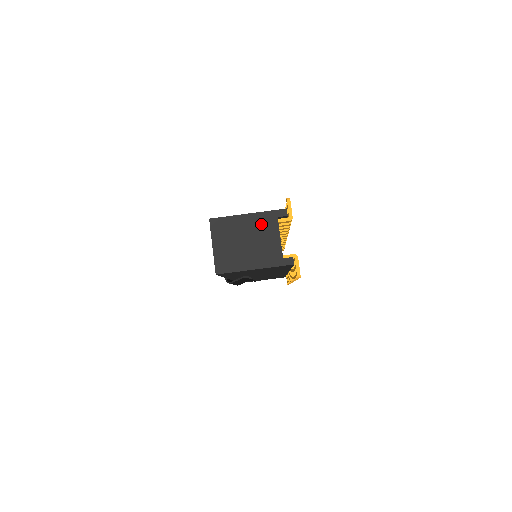
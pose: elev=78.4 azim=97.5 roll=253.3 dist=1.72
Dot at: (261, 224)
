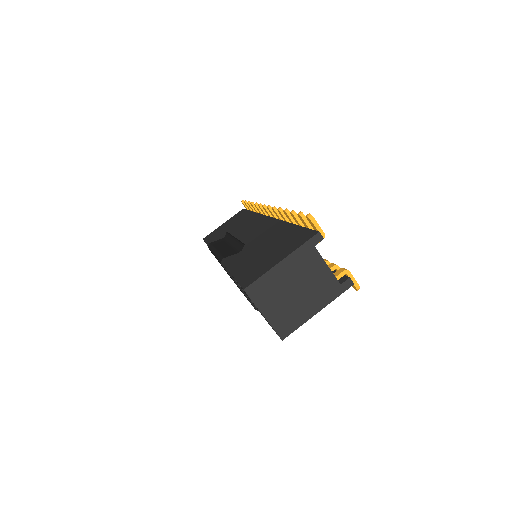
Dot at: (301, 263)
